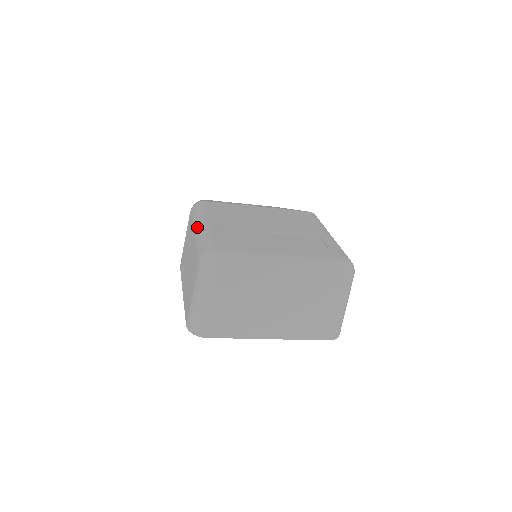
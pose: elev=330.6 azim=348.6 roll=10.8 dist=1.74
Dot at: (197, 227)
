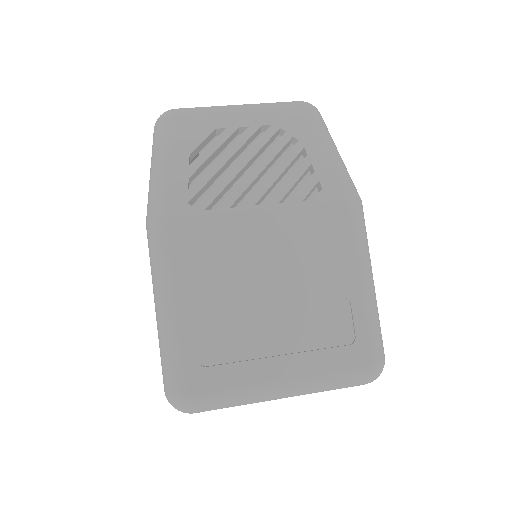
Dot at: (157, 306)
